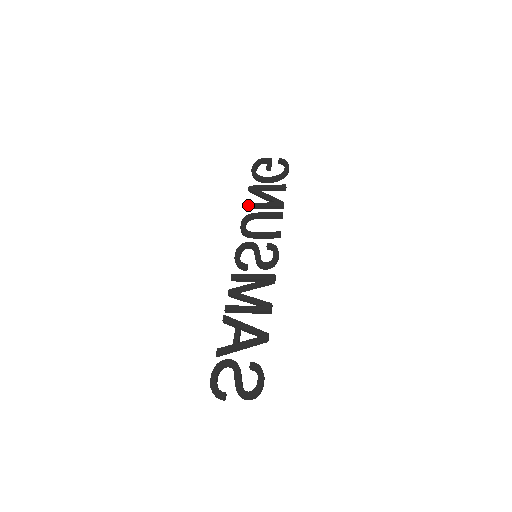
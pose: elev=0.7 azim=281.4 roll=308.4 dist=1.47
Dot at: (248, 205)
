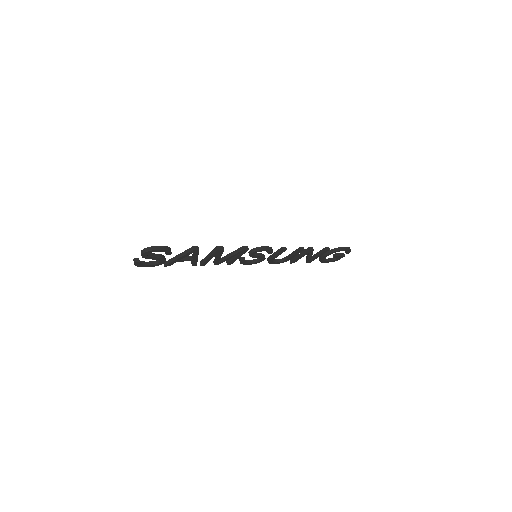
Dot at: (292, 259)
